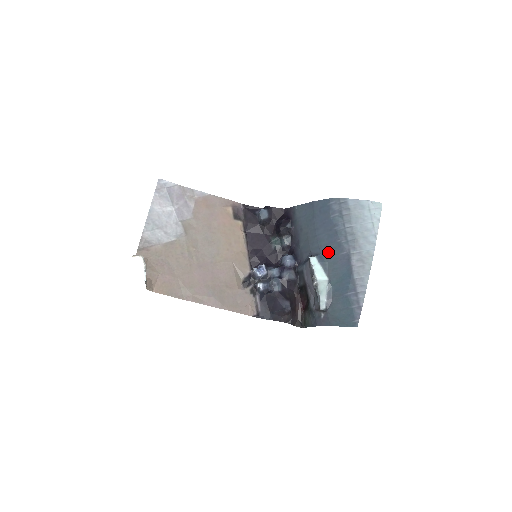
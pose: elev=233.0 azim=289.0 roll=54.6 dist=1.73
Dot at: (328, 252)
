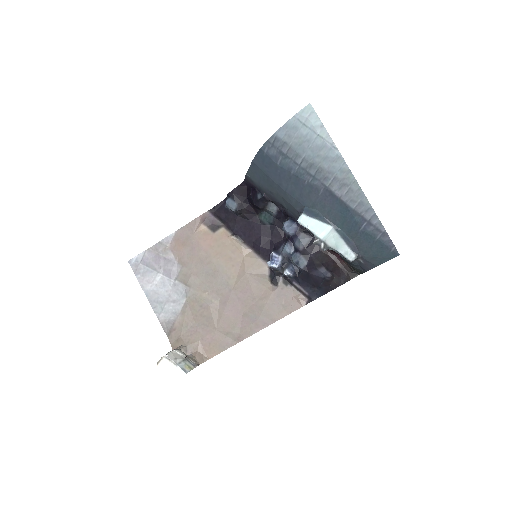
Dot at: (308, 201)
